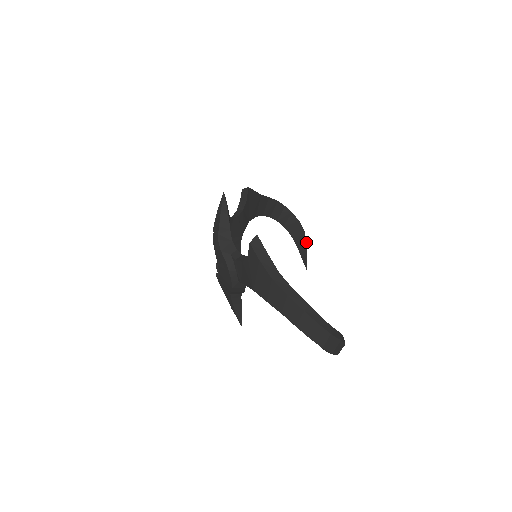
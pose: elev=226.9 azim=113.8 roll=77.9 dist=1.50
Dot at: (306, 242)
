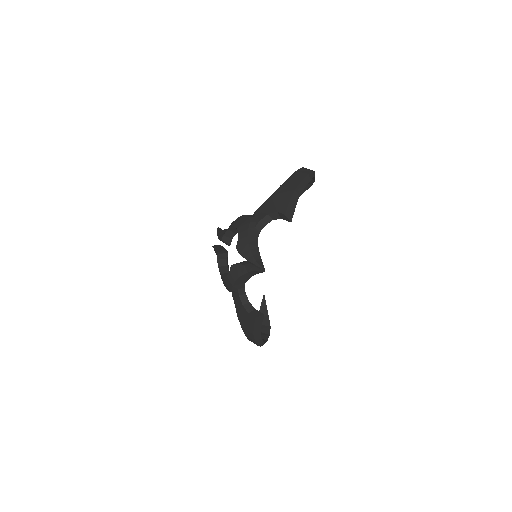
Dot at: occluded
